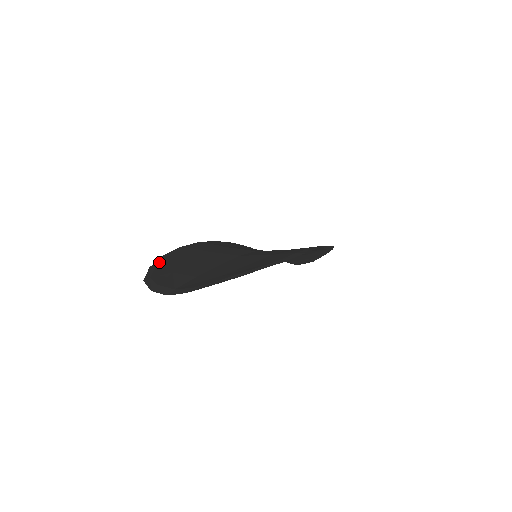
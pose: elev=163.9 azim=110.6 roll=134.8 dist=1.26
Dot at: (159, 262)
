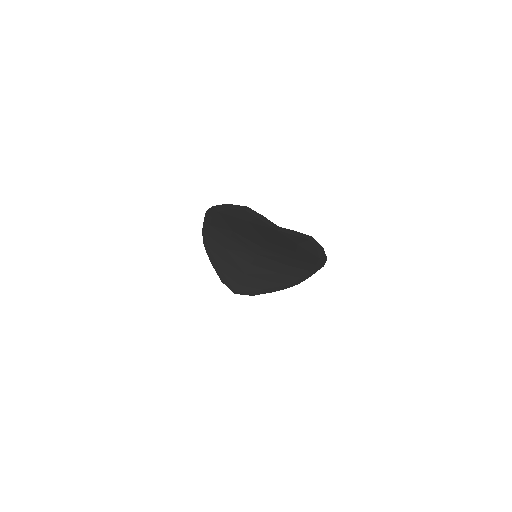
Dot at: (225, 206)
